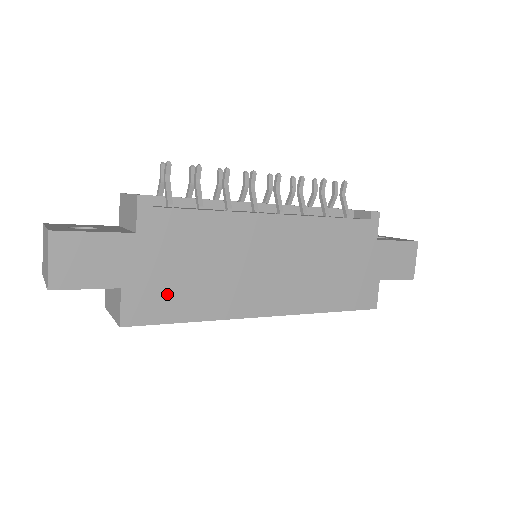
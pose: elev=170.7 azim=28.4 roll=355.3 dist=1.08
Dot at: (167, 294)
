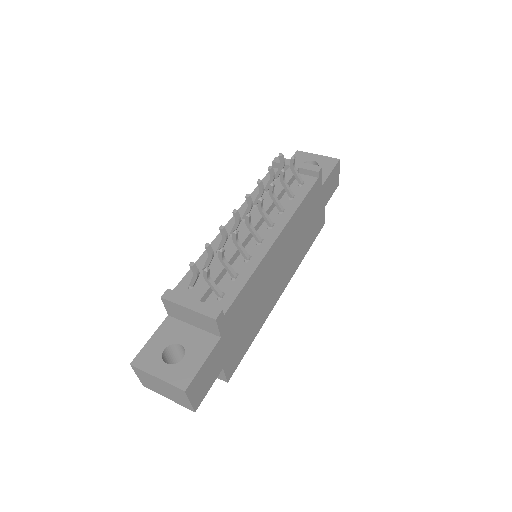
Dot at: (241, 343)
